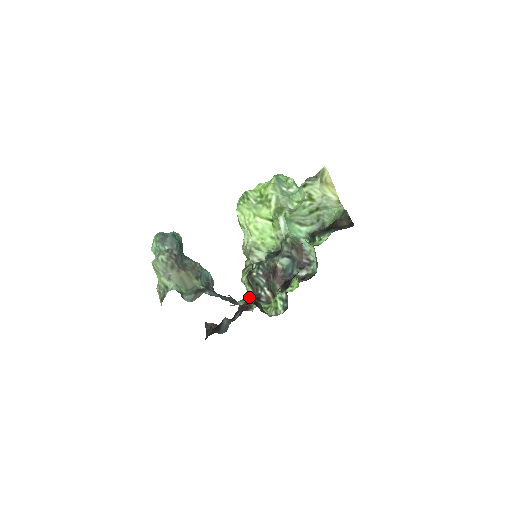
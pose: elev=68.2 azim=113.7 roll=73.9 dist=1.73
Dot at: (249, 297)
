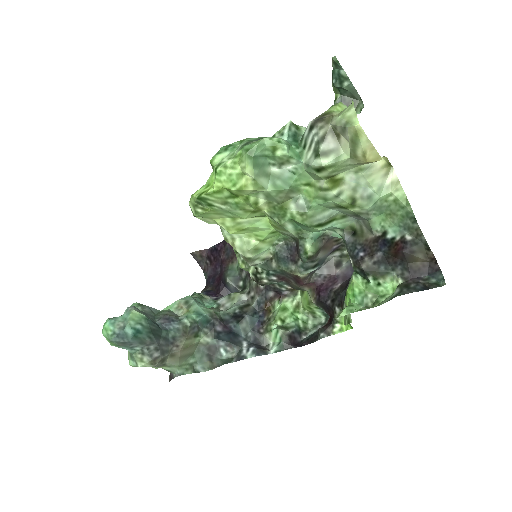
Dot at: (279, 334)
